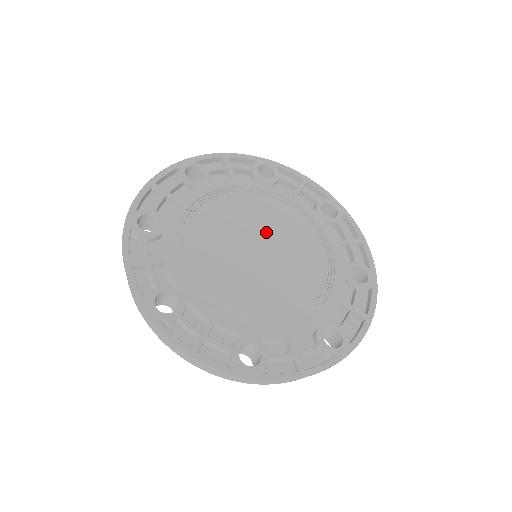
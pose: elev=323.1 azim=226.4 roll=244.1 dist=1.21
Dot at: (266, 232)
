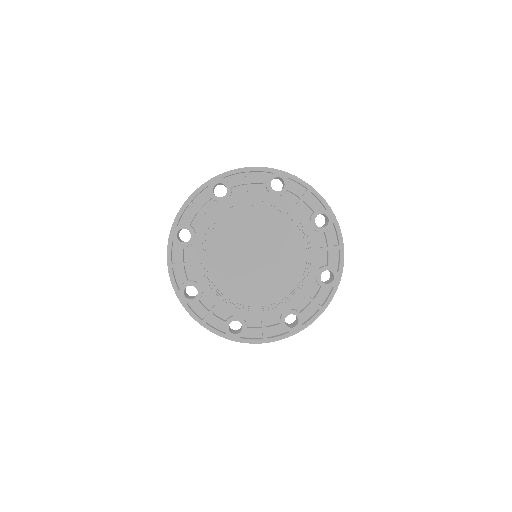
Dot at: (264, 242)
